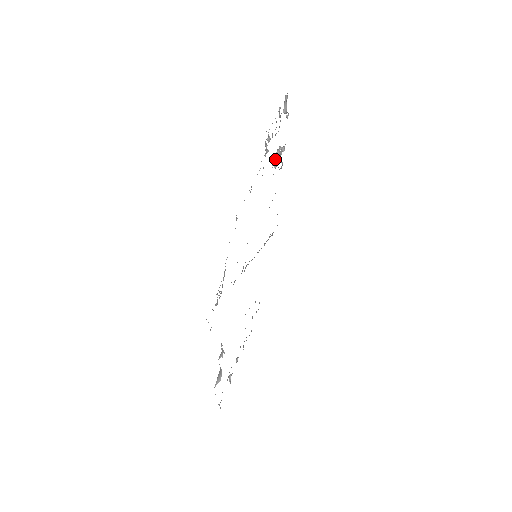
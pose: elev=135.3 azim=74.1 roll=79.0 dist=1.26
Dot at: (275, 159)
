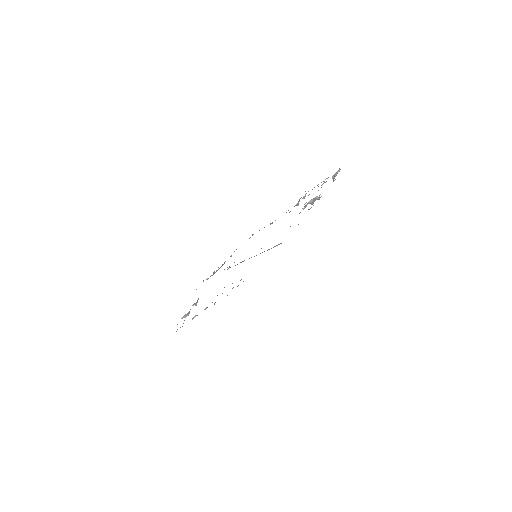
Dot at: (307, 204)
